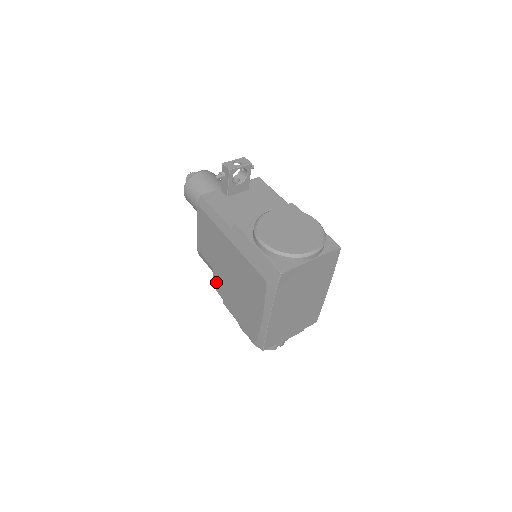
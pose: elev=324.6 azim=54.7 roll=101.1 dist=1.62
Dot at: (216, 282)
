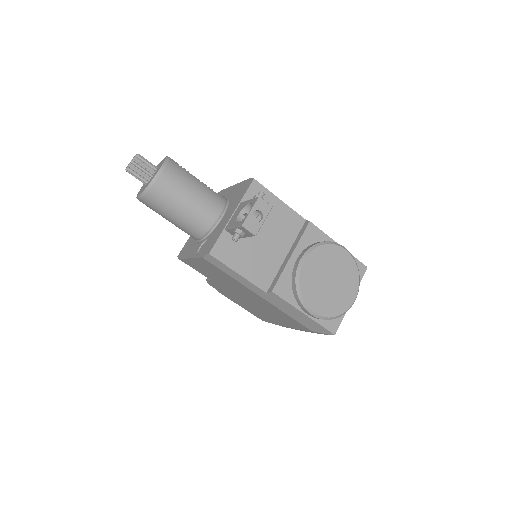
Dot at: (212, 284)
